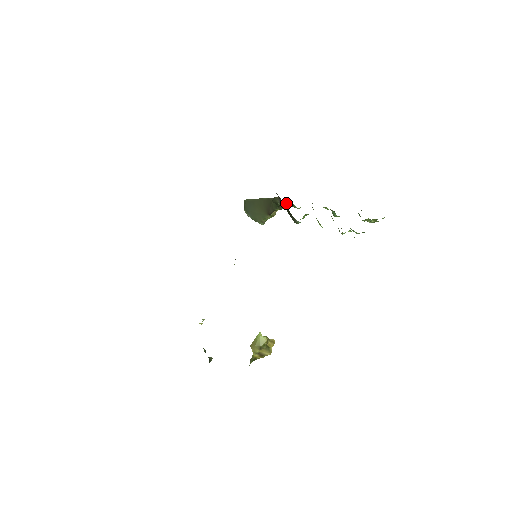
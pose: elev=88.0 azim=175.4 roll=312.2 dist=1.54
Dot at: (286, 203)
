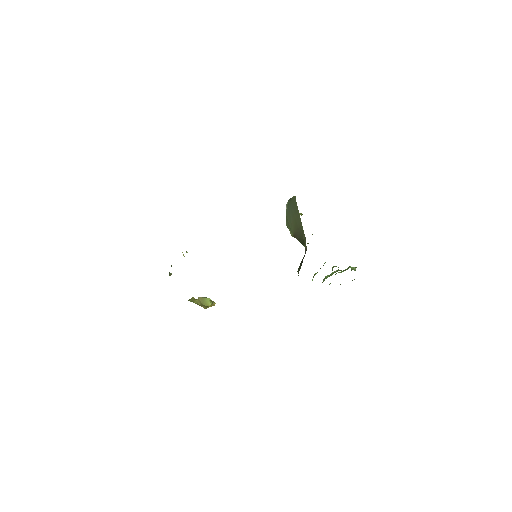
Dot at: occluded
